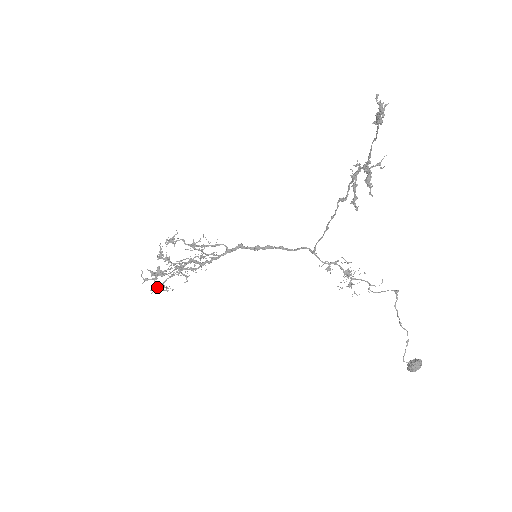
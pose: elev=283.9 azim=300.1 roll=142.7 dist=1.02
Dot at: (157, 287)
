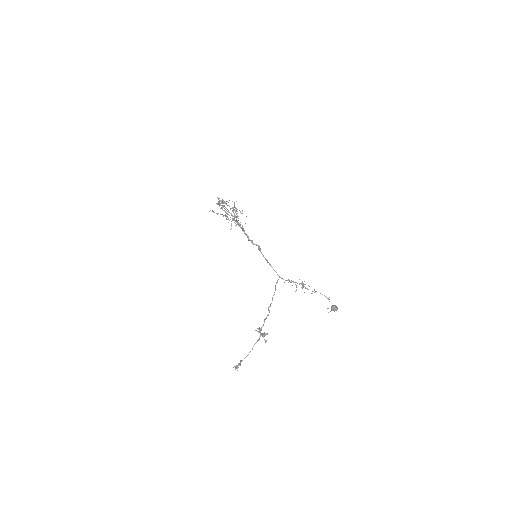
Dot at: (222, 209)
